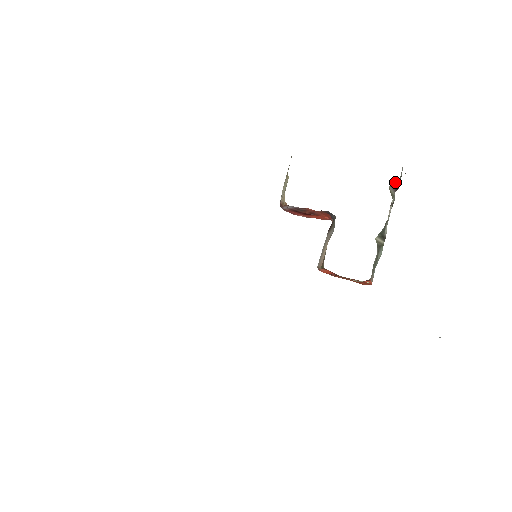
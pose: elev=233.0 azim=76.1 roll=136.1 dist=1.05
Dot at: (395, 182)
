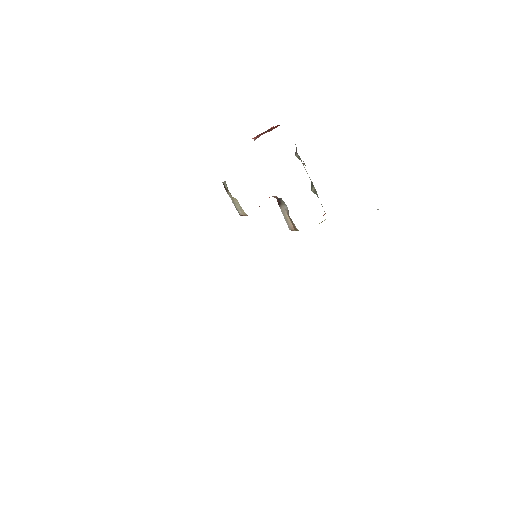
Dot at: occluded
